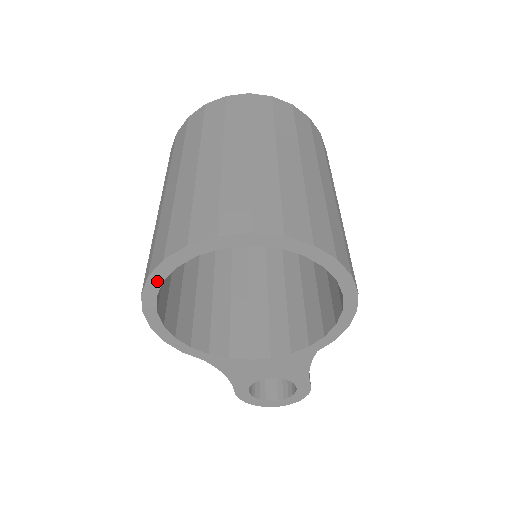
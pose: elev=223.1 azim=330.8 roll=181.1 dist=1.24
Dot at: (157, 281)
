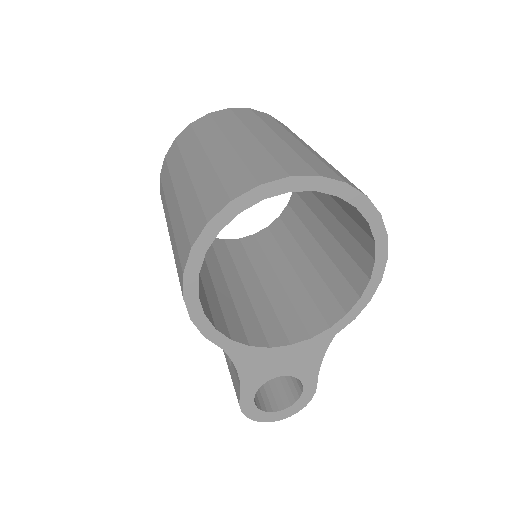
Dot at: (214, 230)
